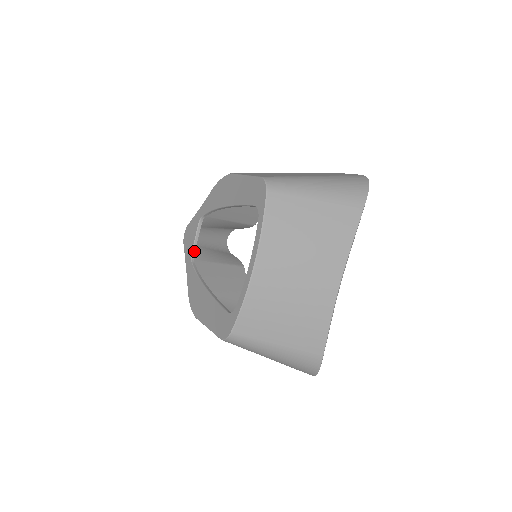
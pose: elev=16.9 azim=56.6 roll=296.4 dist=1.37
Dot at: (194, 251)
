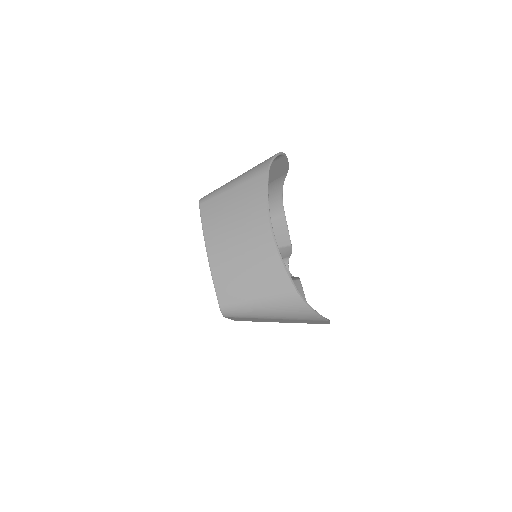
Dot at: occluded
